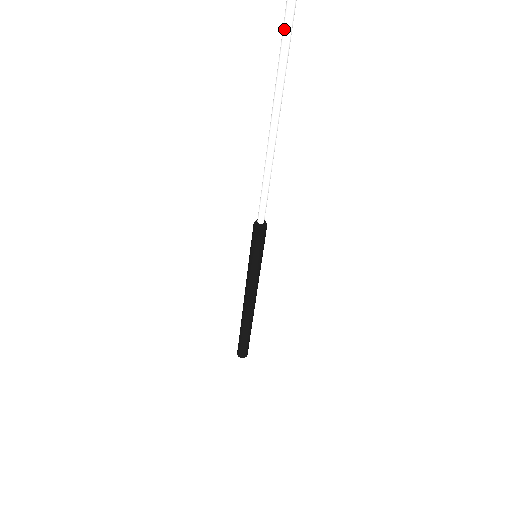
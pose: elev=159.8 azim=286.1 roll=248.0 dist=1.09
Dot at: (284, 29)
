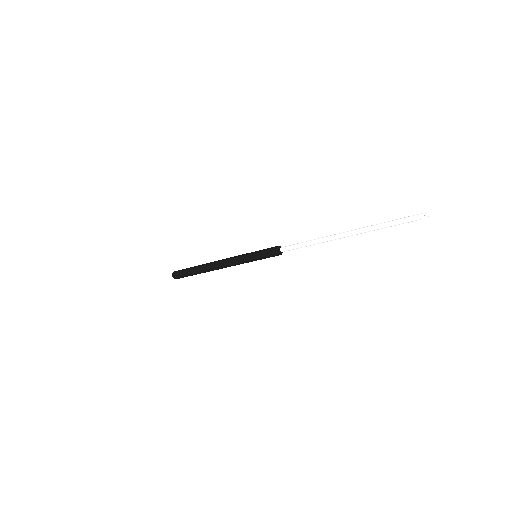
Dot at: (405, 221)
